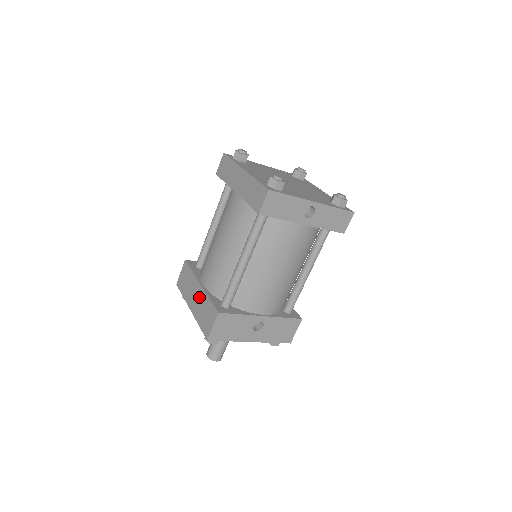
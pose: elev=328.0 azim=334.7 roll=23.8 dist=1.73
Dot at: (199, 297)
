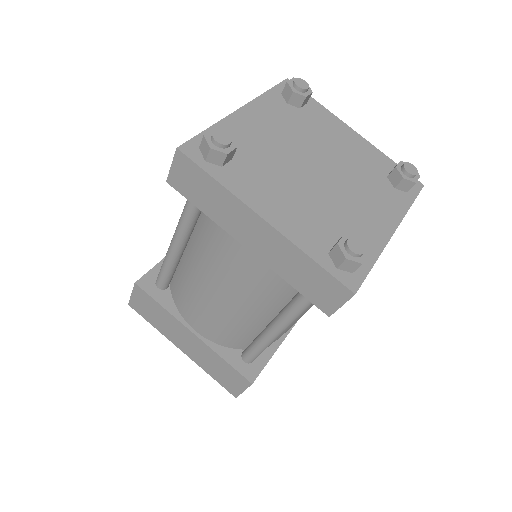
Dot at: (197, 347)
